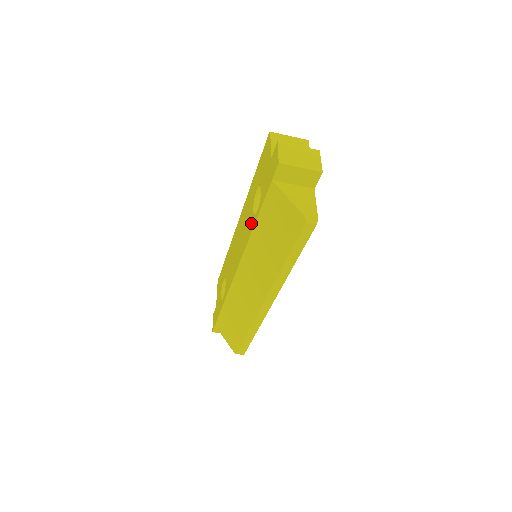
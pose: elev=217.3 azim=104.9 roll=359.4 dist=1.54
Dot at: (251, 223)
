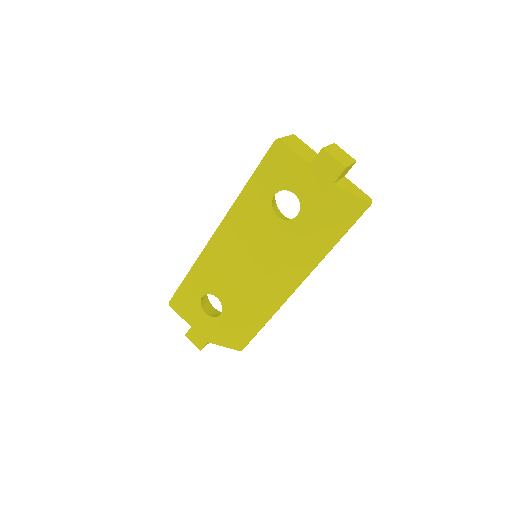
Dot at: (283, 229)
